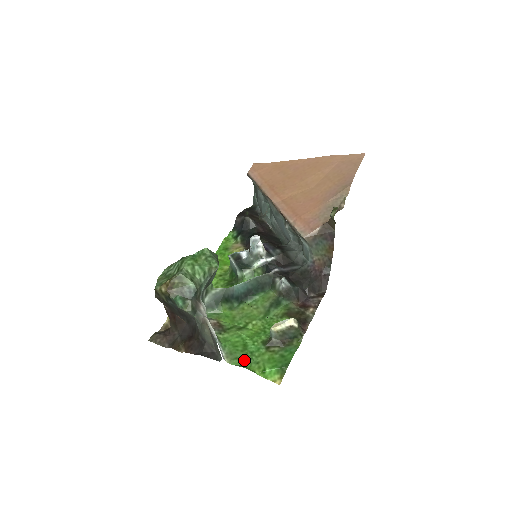
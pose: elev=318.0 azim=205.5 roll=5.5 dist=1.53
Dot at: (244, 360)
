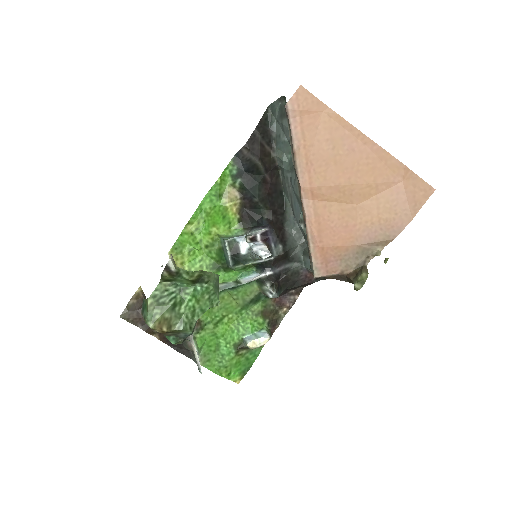
Dot at: (215, 362)
